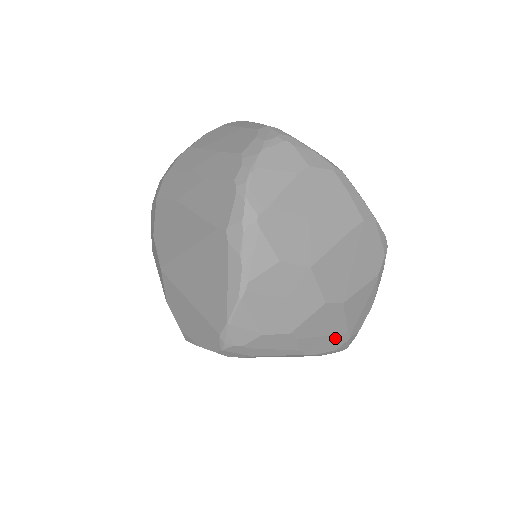
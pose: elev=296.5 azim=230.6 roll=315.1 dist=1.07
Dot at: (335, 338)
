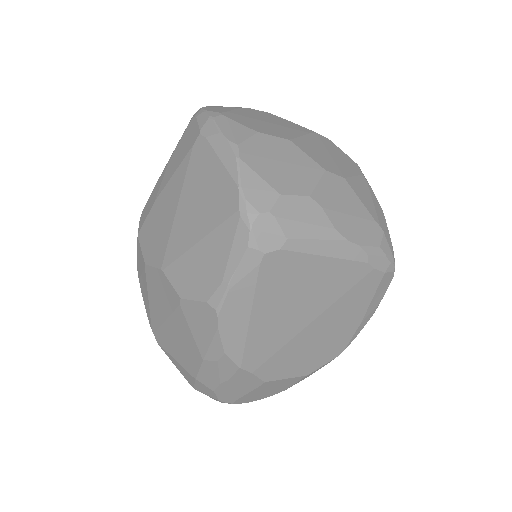
Dot at: (366, 225)
